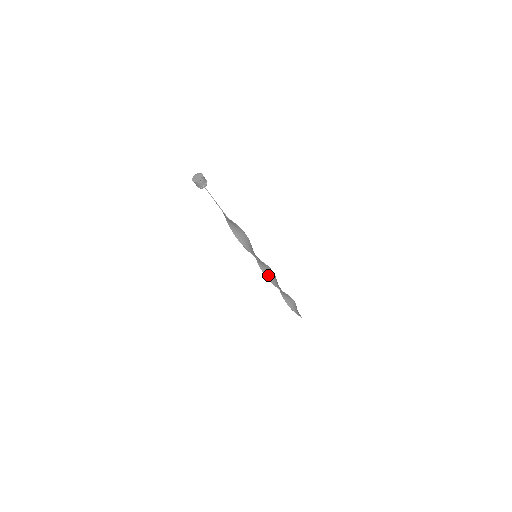
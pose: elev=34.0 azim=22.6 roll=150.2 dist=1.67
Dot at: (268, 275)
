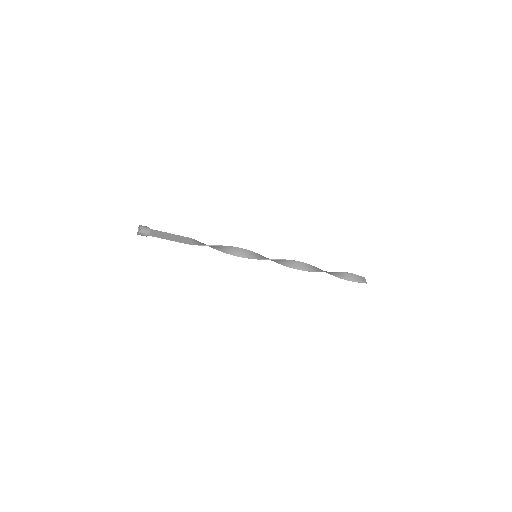
Dot at: (286, 264)
